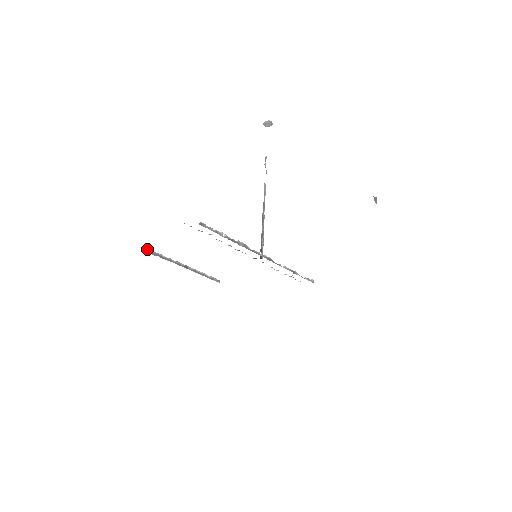
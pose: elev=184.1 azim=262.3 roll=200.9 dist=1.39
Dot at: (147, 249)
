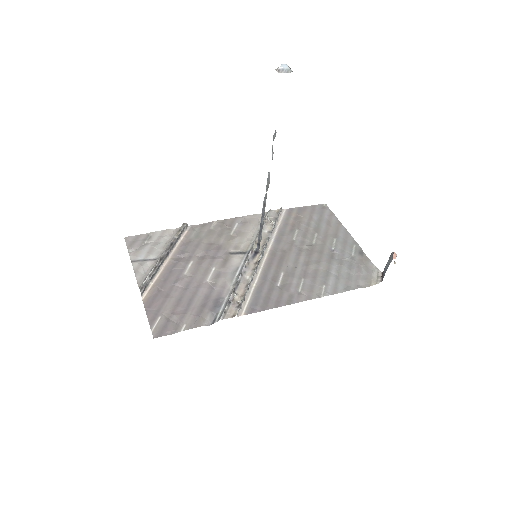
Dot at: (143, 290)
